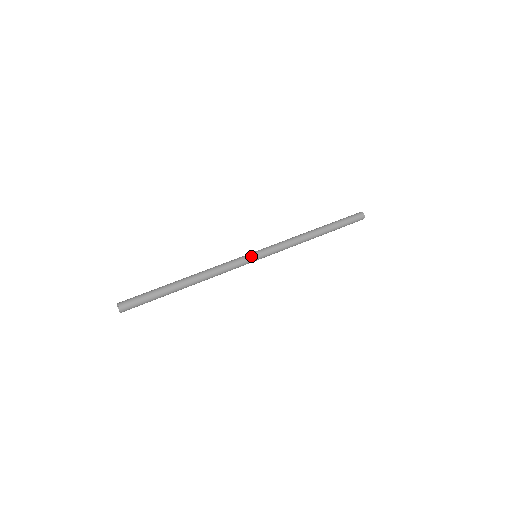
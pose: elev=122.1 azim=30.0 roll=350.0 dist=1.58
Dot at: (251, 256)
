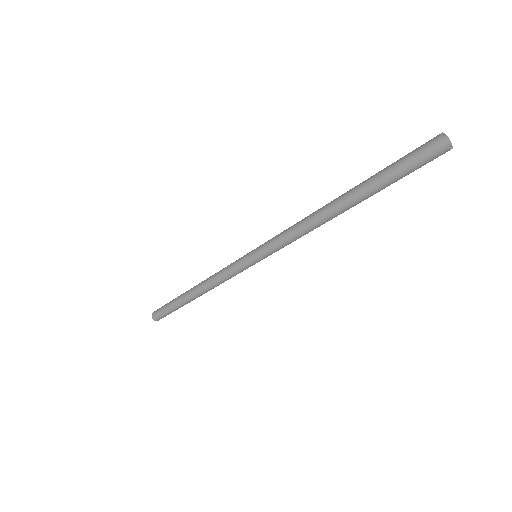
Dot at: (246, 263)
